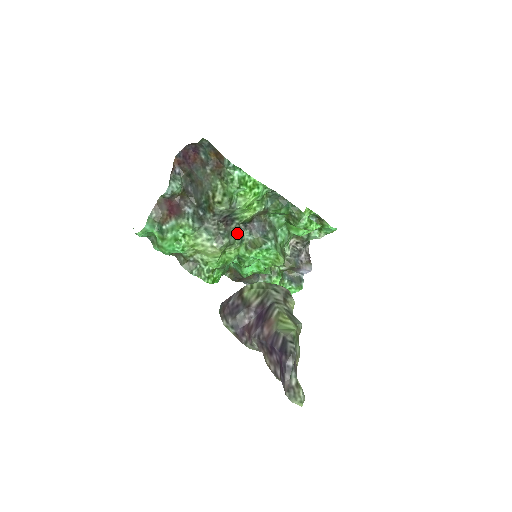
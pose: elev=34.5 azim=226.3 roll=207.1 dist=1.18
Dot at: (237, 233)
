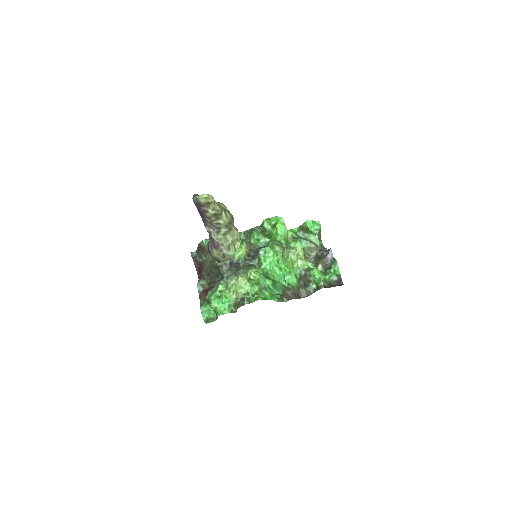
Dot at: (247, 266)
